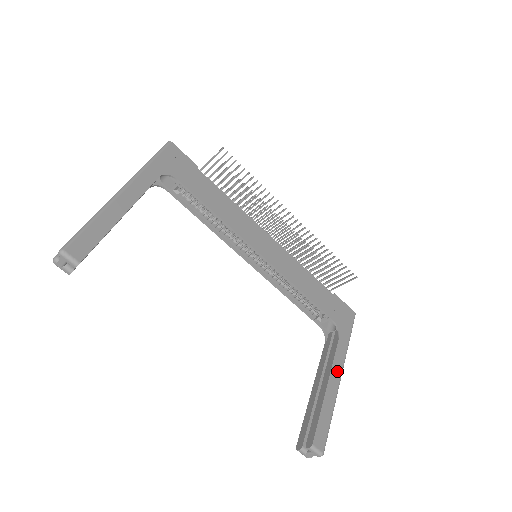
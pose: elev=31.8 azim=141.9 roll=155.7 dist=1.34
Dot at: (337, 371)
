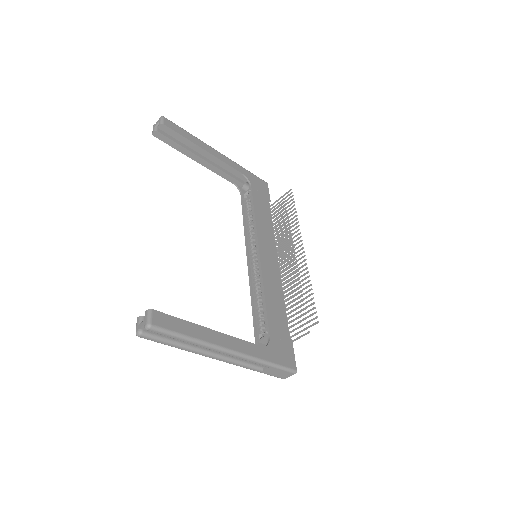
Dot at: (232, 344)
